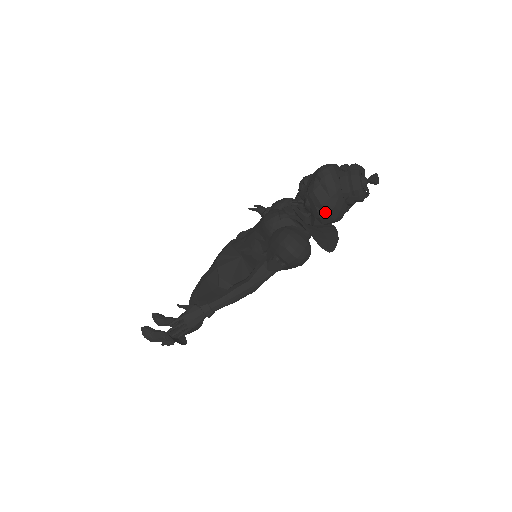
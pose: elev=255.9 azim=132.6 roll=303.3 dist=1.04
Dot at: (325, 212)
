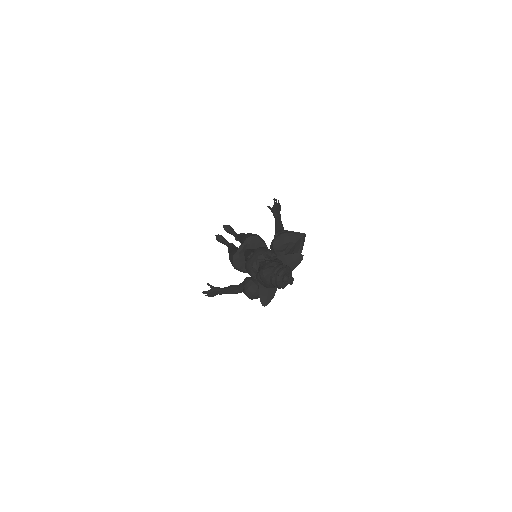
Dot at: (265, 286)
